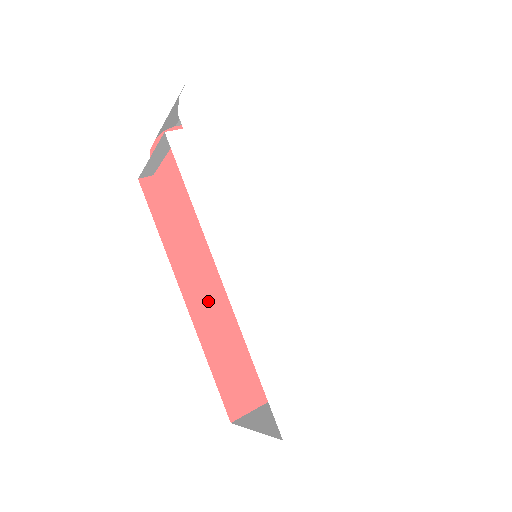
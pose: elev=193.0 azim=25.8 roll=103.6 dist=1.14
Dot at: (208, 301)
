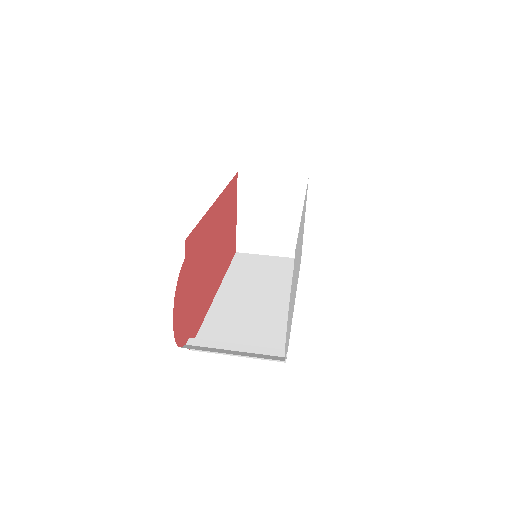
Dot at: (219, 273)
